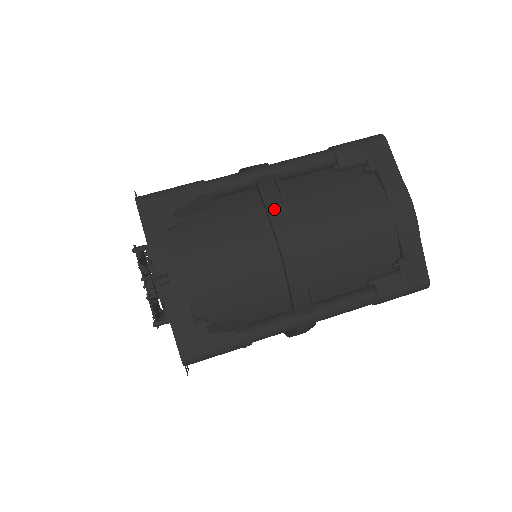
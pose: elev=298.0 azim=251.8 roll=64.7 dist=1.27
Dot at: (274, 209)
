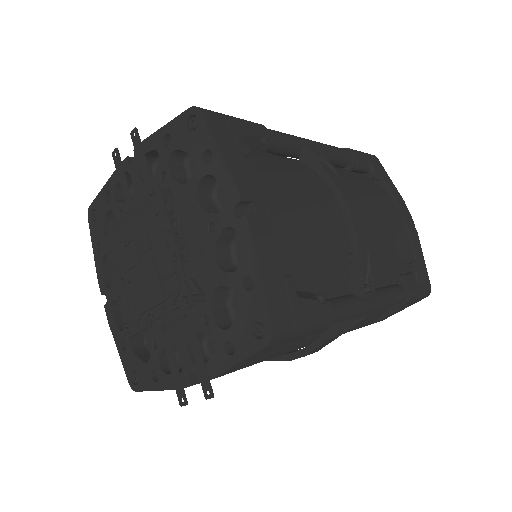
Dot at: (331, 174)
